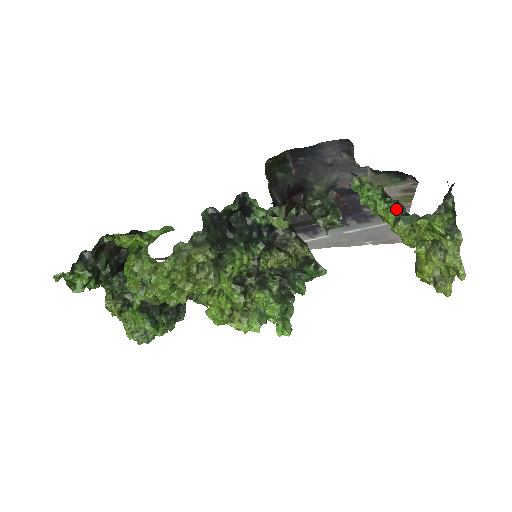
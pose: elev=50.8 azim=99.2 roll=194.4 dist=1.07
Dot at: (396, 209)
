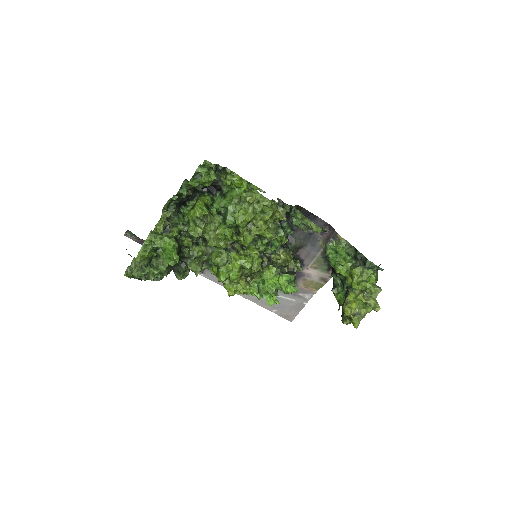
Dot at: (350, 265)
